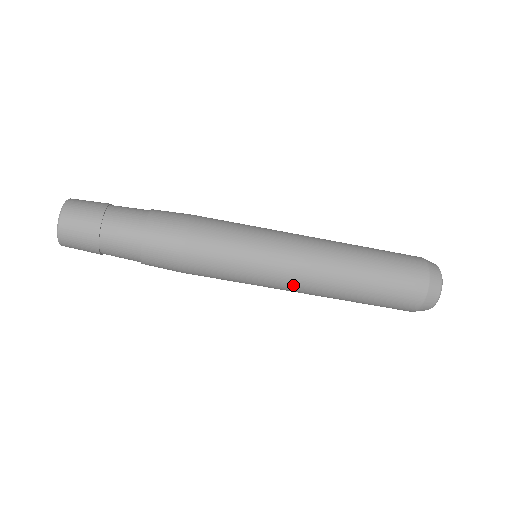
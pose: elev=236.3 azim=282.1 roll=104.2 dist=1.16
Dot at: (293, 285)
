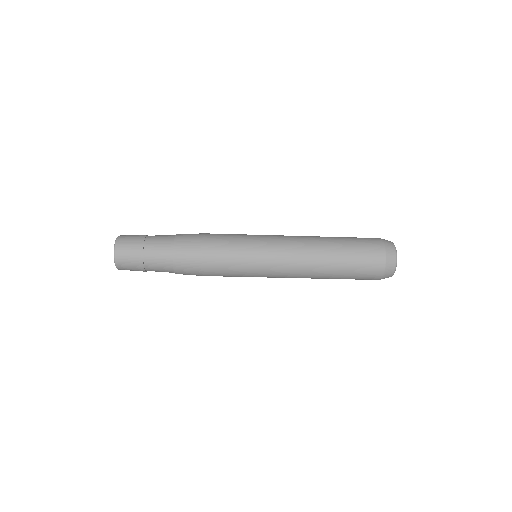
Dot at: occluded
